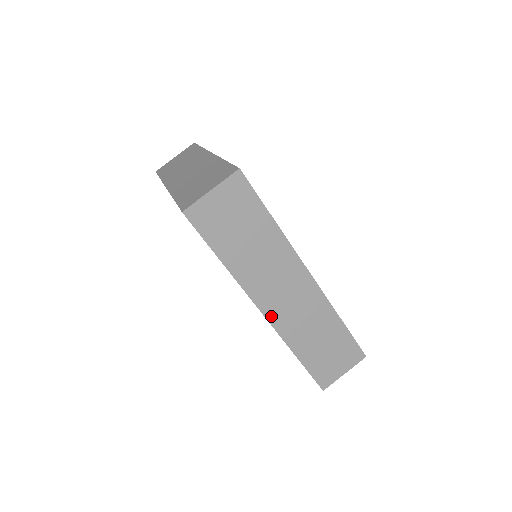
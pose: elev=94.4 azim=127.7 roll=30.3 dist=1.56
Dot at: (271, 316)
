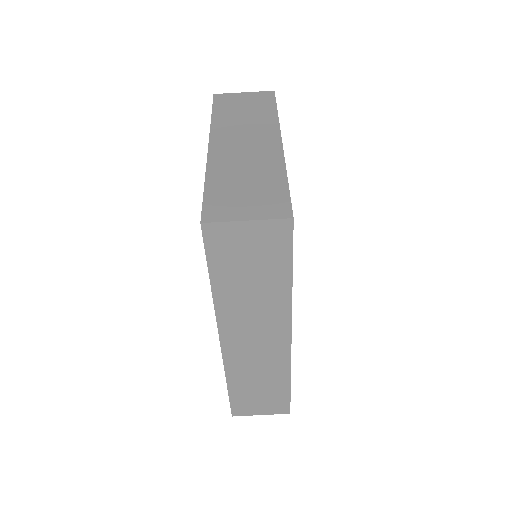
Dot at: (227, 348)
